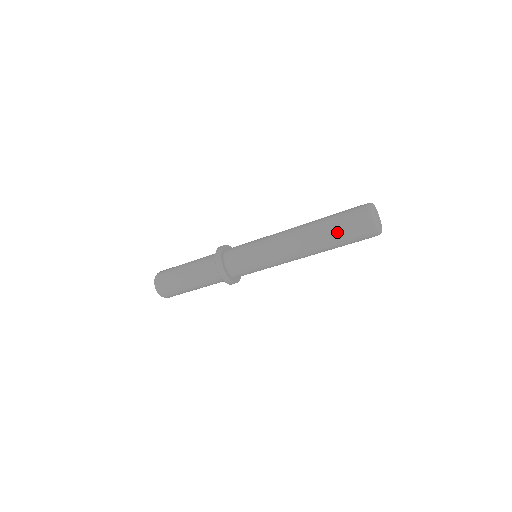
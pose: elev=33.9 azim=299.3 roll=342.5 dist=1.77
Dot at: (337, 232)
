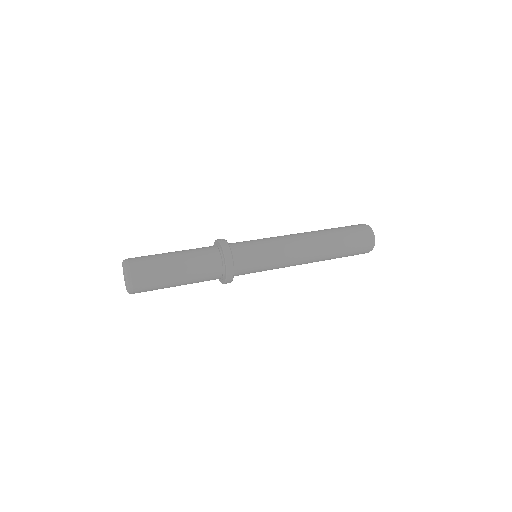
Dot at: (345, 253)
